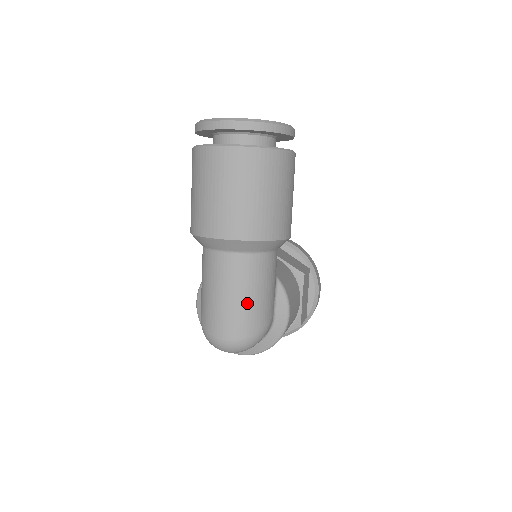
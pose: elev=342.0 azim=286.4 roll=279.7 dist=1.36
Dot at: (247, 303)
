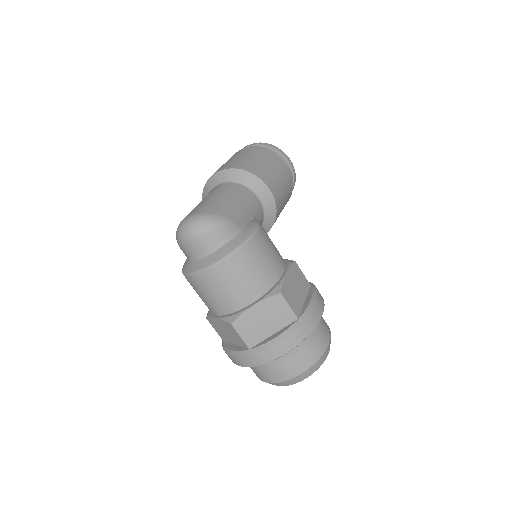
Dot at: (217, 199)
